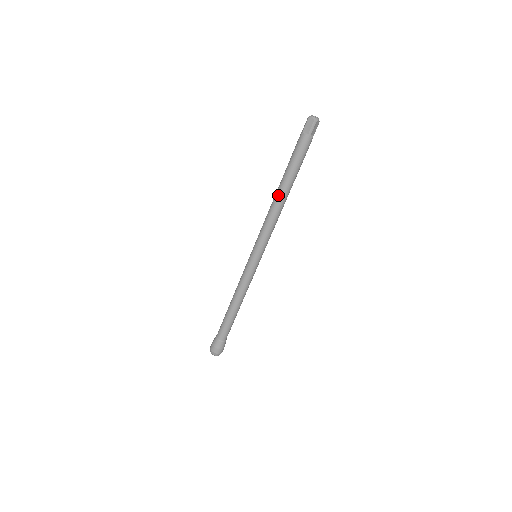
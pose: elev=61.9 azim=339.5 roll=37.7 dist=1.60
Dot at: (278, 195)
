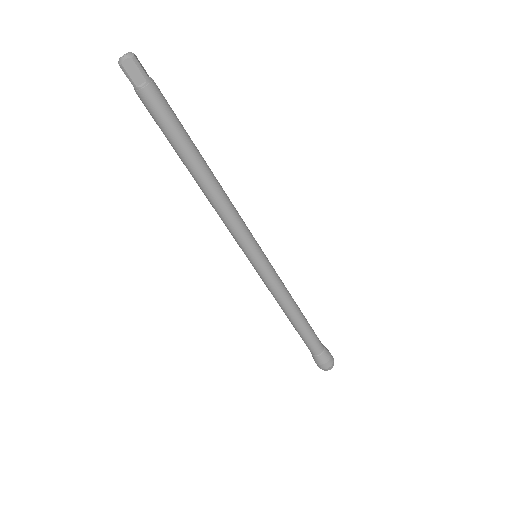
Dot at: (203, 180)
